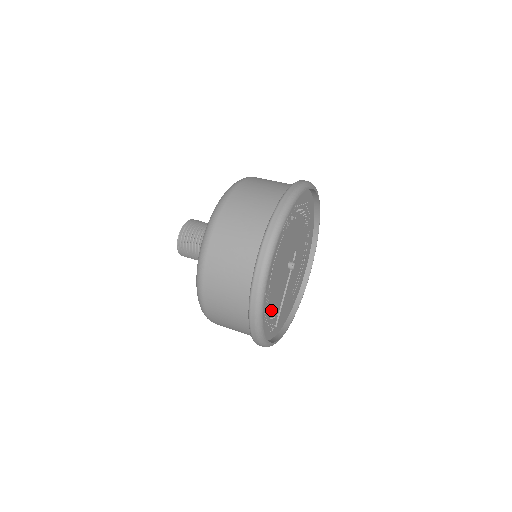
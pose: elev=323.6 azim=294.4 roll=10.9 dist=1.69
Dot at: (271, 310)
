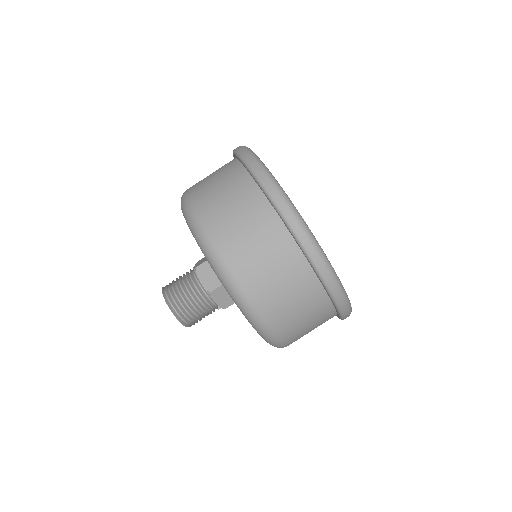
Dot at: occluded
